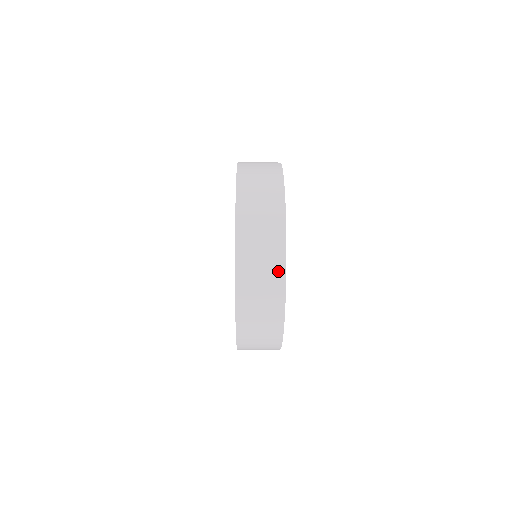
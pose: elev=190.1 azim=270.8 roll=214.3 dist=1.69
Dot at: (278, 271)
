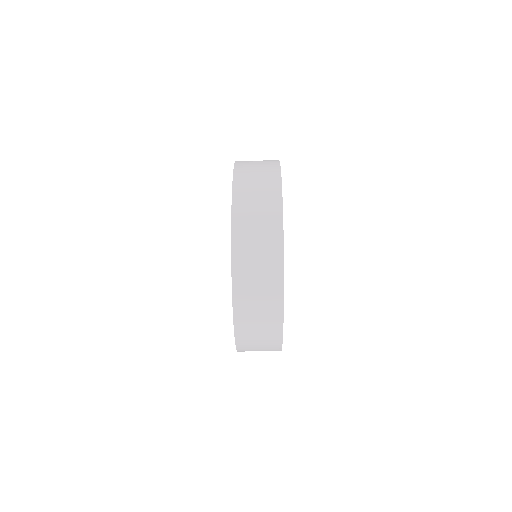
Dot at: (273, 164)
